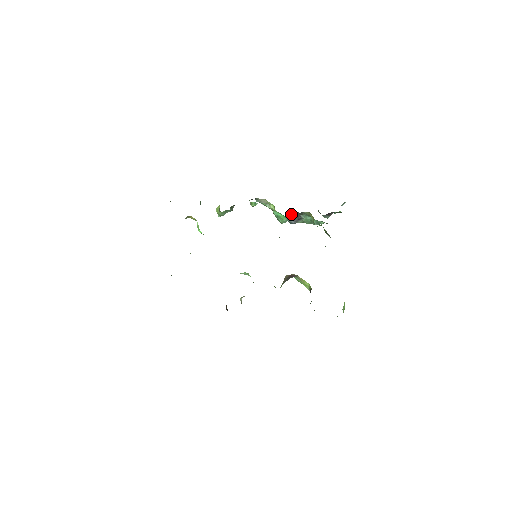
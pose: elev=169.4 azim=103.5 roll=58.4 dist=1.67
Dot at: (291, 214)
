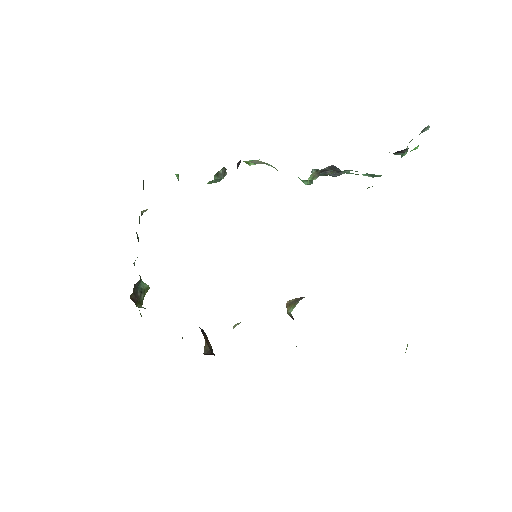
Dot at: occluded
